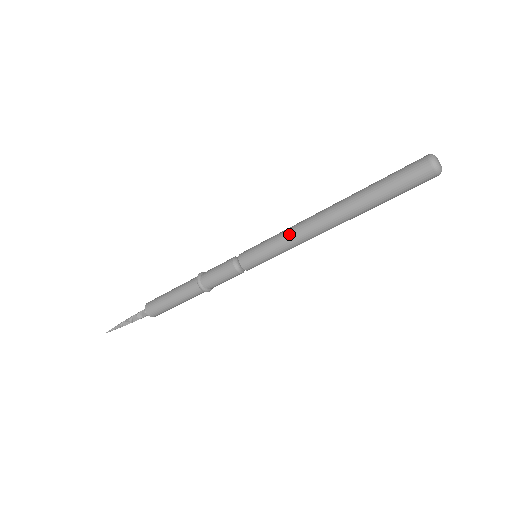
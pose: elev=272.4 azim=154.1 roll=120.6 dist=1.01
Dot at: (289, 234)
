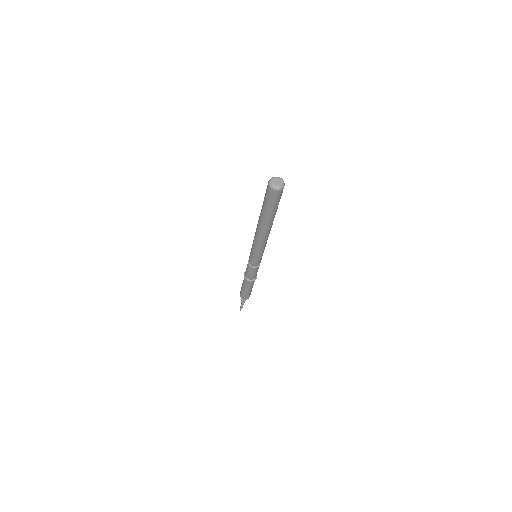
Dot at: (257, 247)
